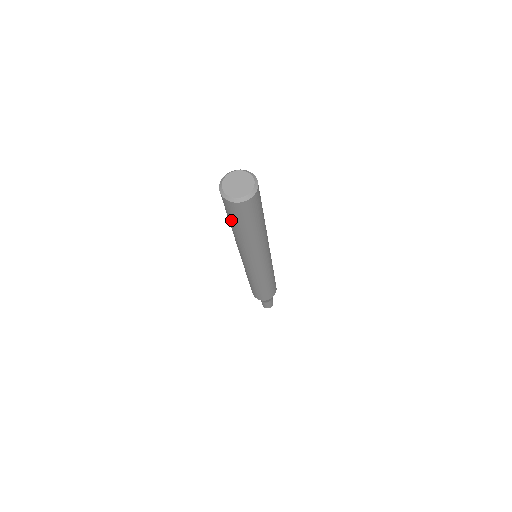
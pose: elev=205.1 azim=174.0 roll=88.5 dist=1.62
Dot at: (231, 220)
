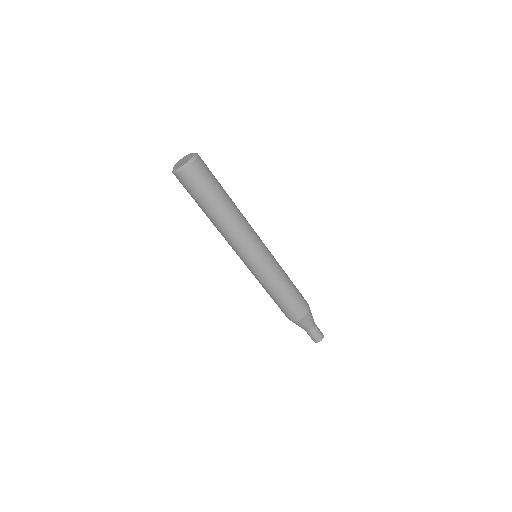
Dot at: (196, 200)
